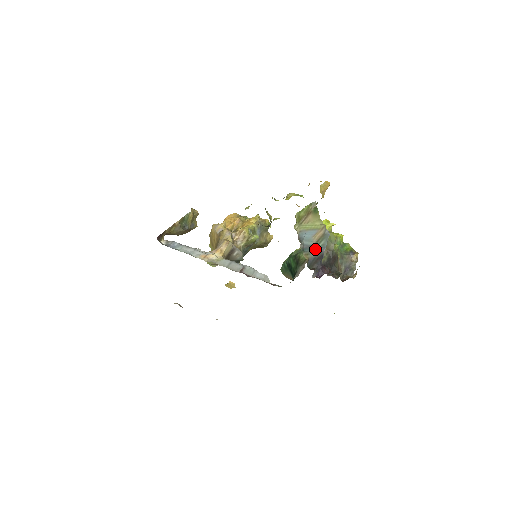
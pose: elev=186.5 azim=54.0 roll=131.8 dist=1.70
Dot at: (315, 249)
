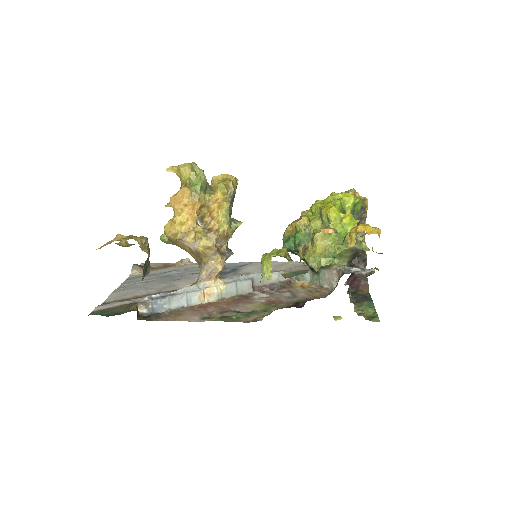
Dot at: occluded
